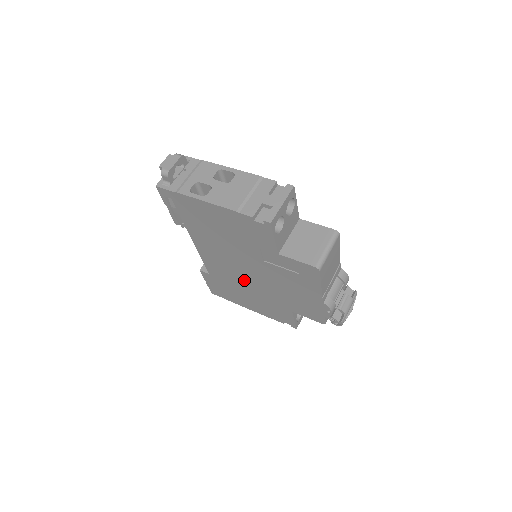
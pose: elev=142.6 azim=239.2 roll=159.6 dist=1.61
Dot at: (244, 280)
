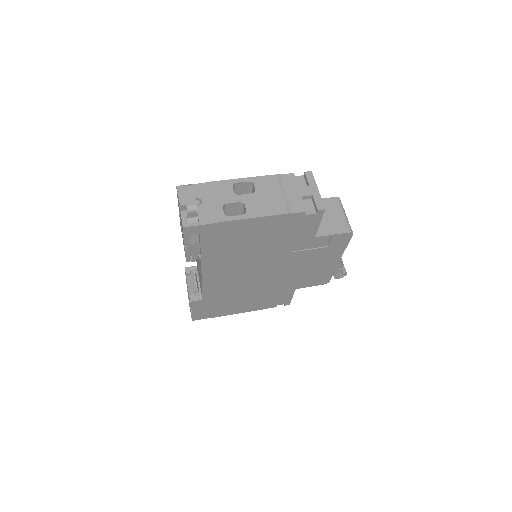
Dot at: (252, 284)
